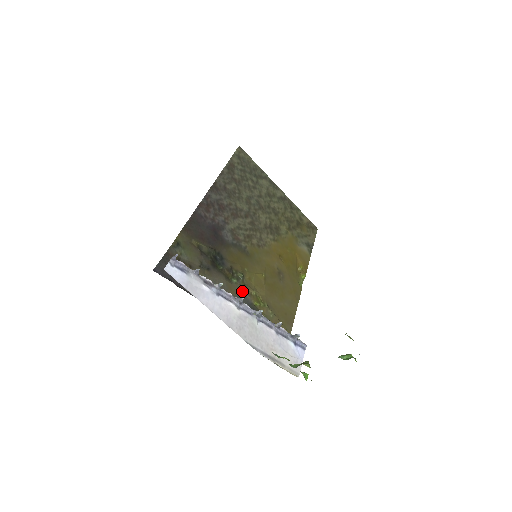
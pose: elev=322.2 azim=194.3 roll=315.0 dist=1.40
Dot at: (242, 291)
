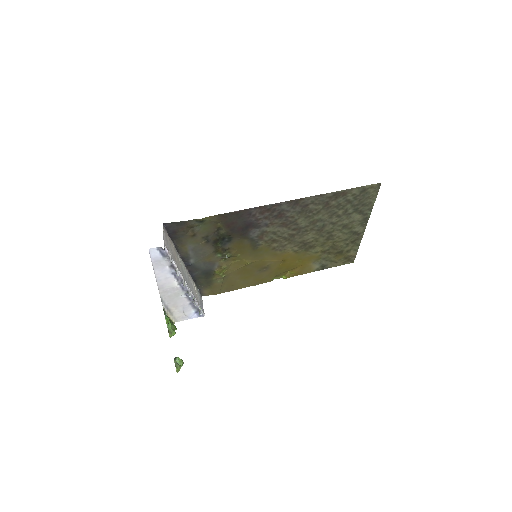
Dot at: (217, 262)
